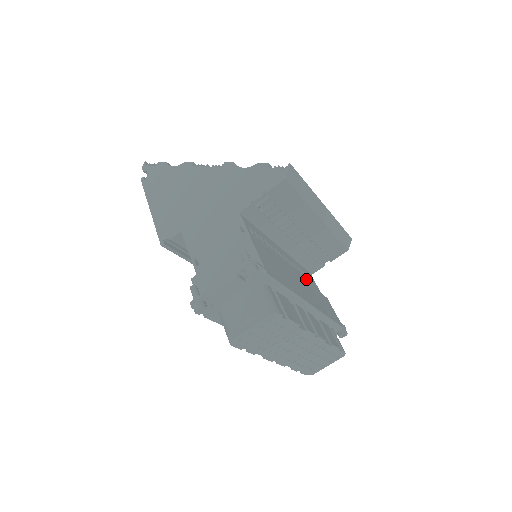
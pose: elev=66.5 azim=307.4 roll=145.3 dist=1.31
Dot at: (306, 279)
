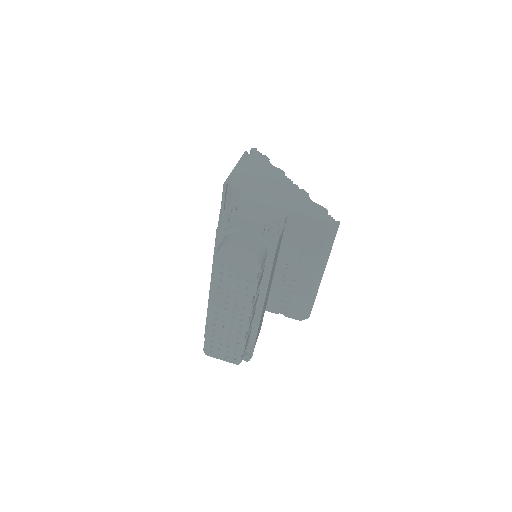
Dot at: occluded
